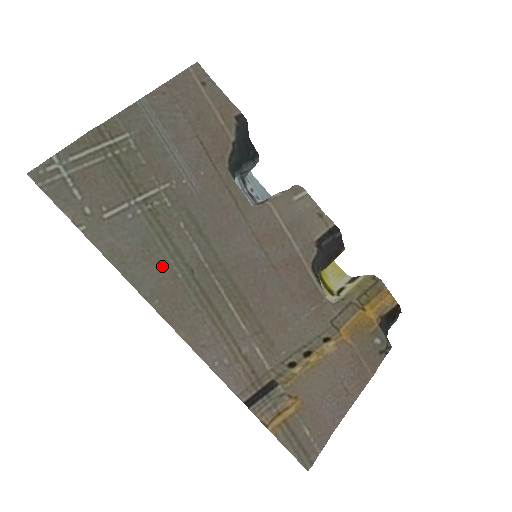
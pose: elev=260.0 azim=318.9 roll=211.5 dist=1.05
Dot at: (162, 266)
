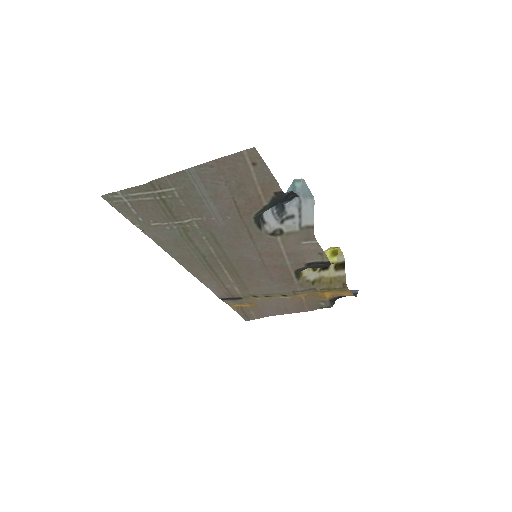
Dot at: (185, 251)
